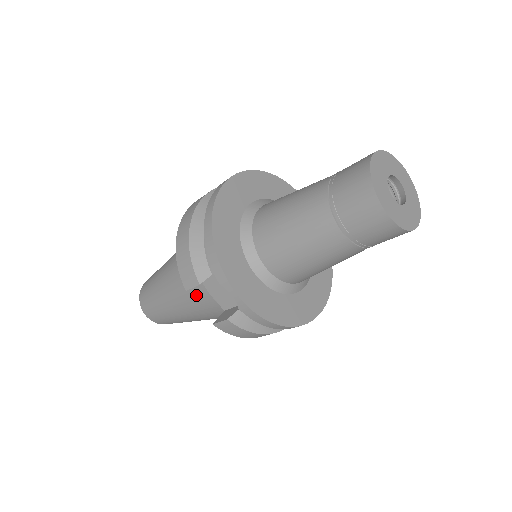
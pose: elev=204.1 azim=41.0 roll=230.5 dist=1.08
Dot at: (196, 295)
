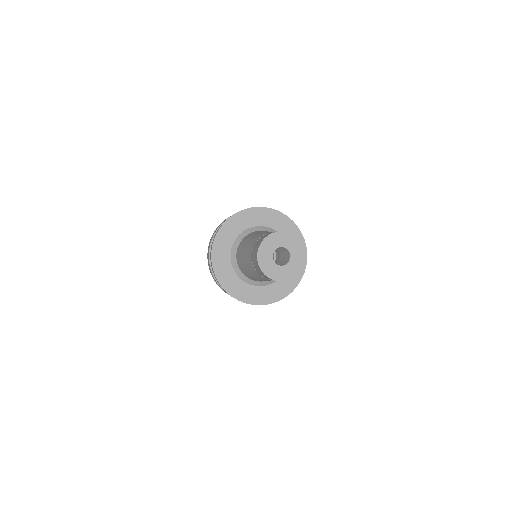
Dot at: occluded
